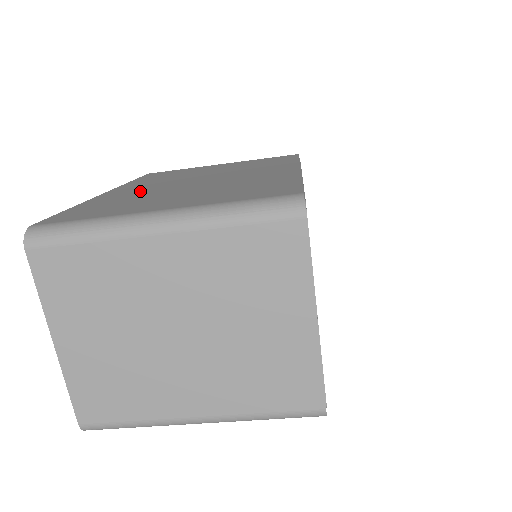
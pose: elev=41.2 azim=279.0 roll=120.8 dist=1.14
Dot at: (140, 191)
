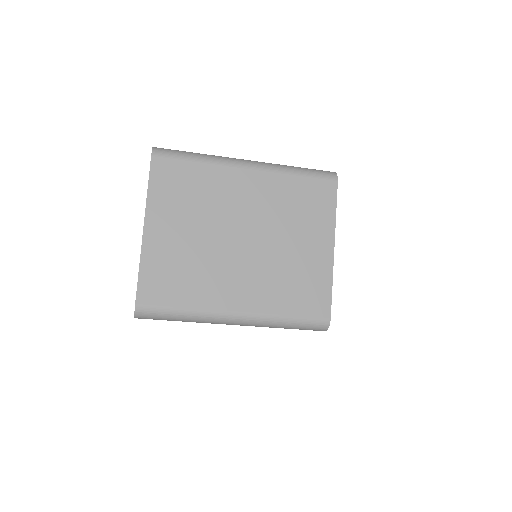
Dot at: occluded
